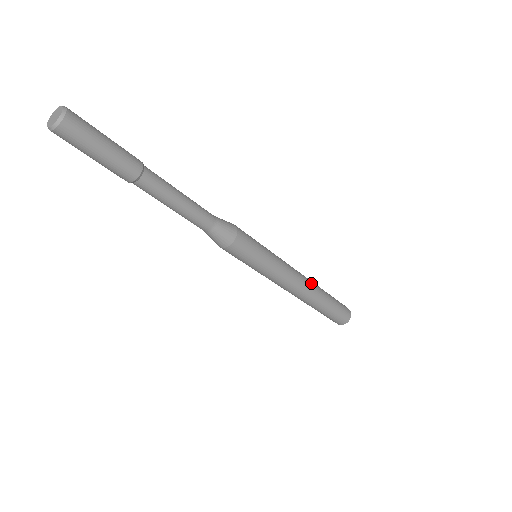
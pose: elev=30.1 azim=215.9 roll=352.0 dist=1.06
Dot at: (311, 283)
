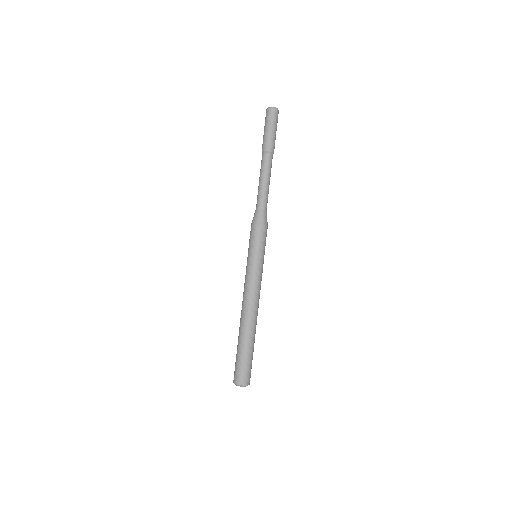
Dot at: occluded
